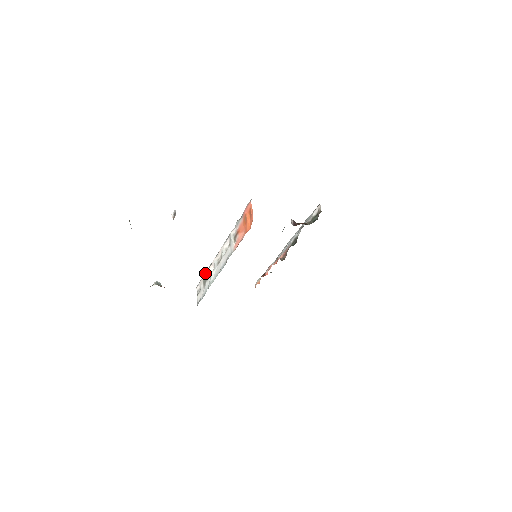
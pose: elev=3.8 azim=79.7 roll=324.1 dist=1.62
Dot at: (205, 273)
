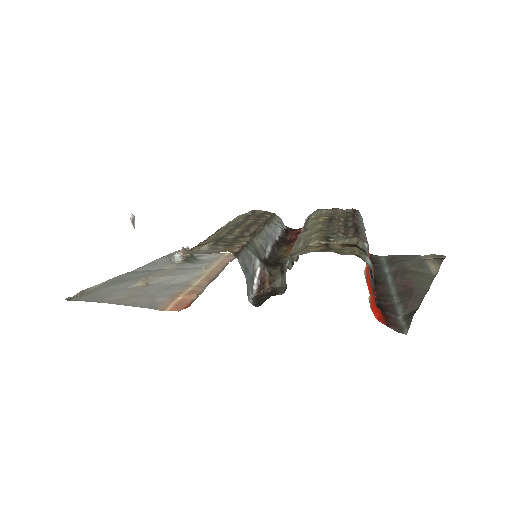
Dot at: occluded
